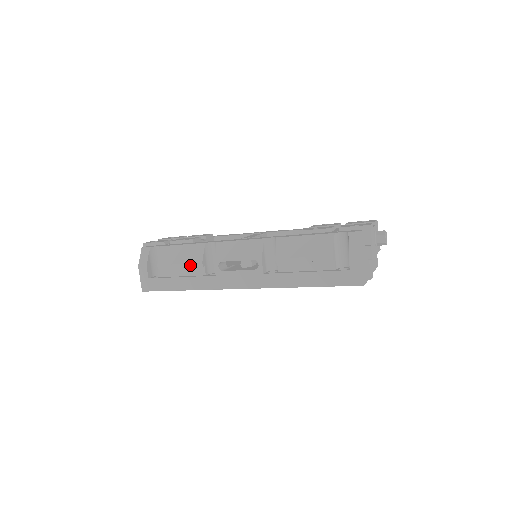
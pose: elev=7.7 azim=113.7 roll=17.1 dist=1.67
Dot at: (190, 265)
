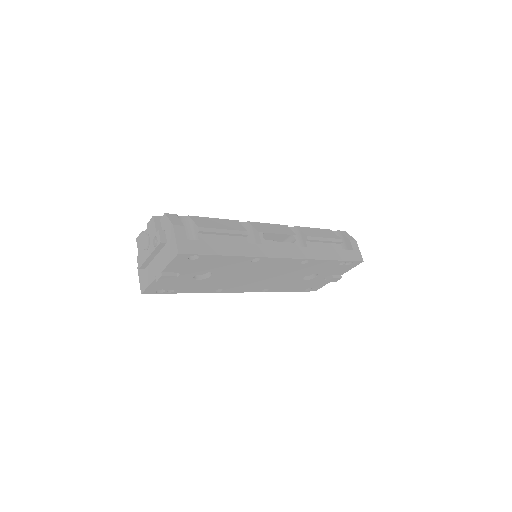
Dot at: (235, 231)
